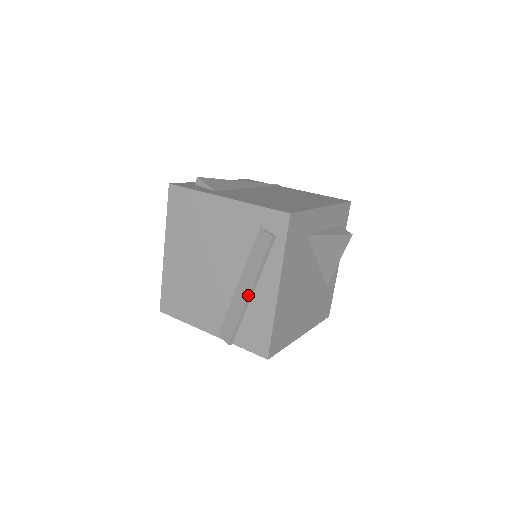
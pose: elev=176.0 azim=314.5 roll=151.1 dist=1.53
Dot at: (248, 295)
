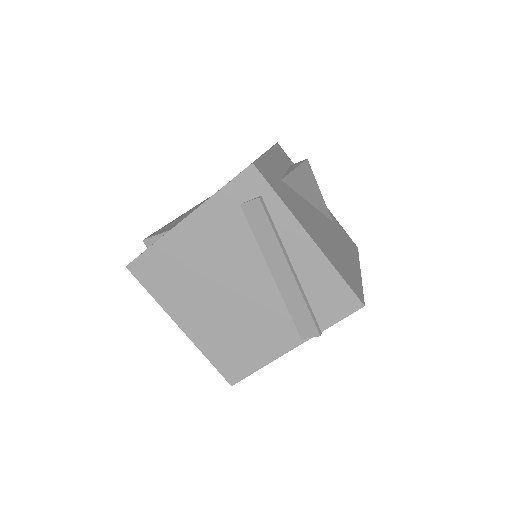
Dot at: (291, 272)
